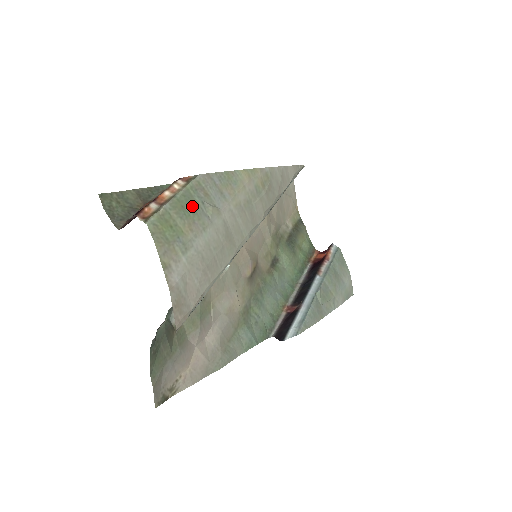
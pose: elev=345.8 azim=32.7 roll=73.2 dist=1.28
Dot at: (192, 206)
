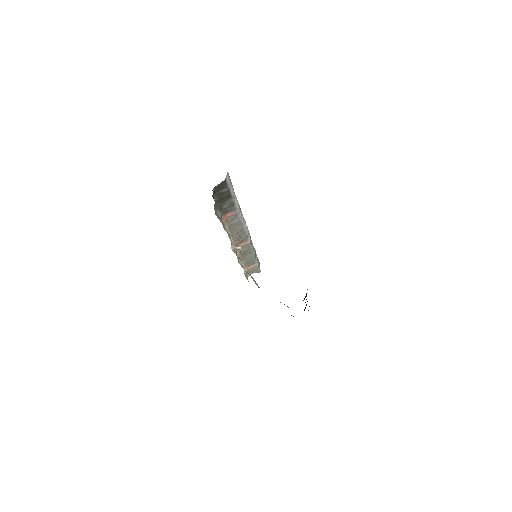
Dot at: occluded
